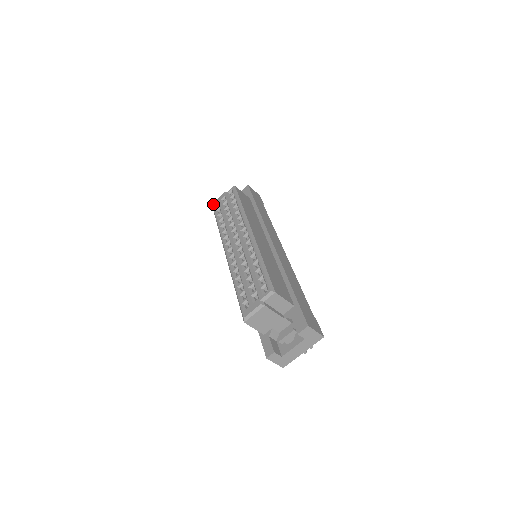
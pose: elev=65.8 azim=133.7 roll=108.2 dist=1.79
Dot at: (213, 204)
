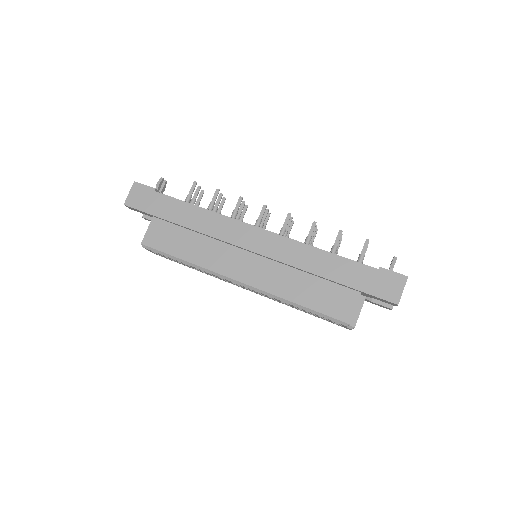
Dot at: occluded
